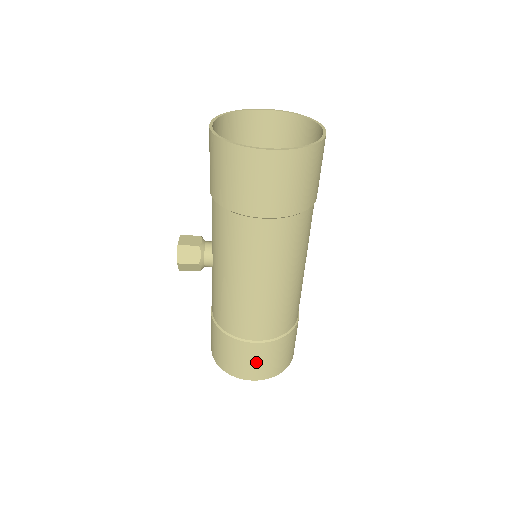
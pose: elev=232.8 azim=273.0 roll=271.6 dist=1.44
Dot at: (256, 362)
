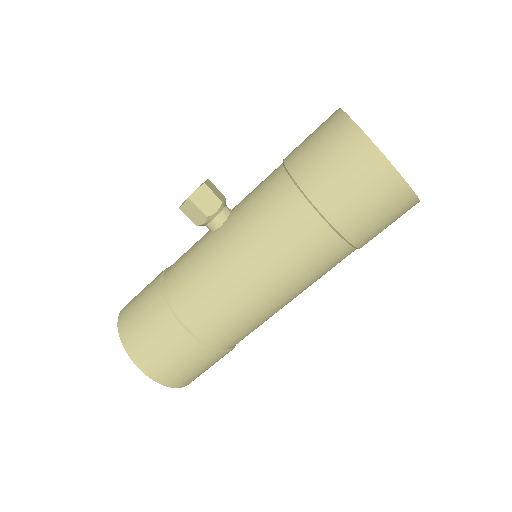
Dot at: (170, 357)
